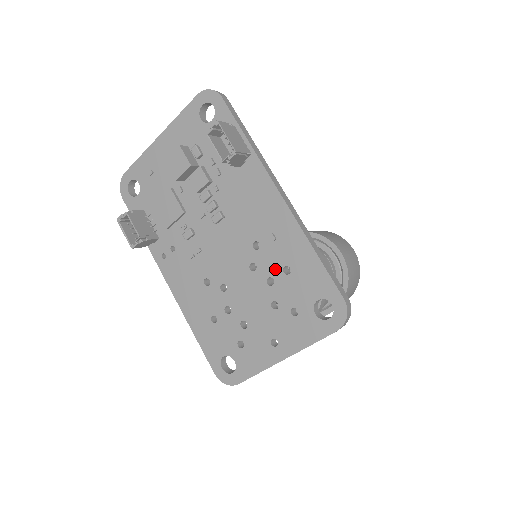
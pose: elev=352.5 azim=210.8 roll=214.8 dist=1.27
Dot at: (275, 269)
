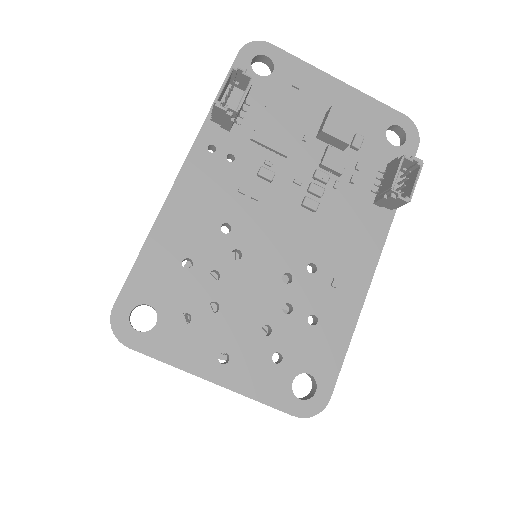
Dot at: (304, 306)
